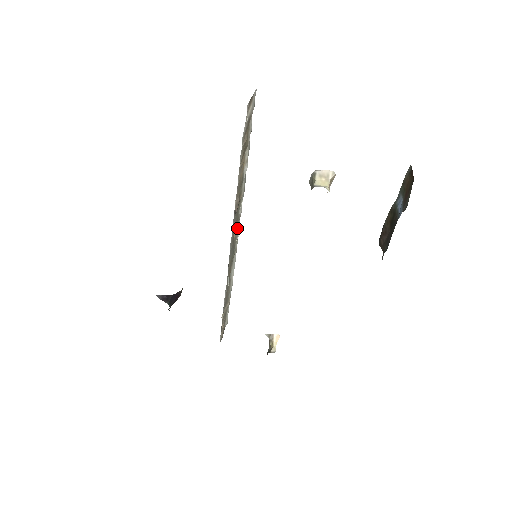
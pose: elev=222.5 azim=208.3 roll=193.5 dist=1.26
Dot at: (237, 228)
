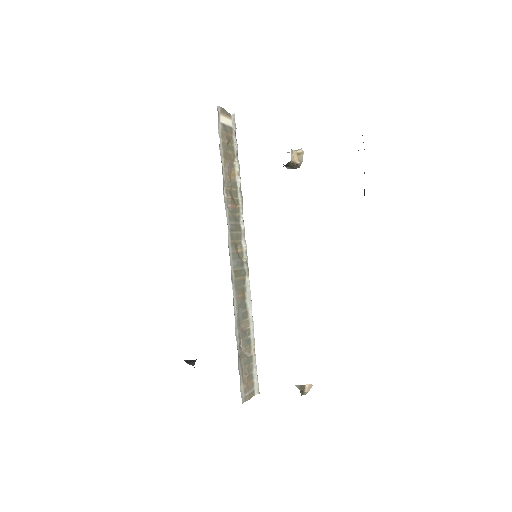
Dot at: (243, 245)
